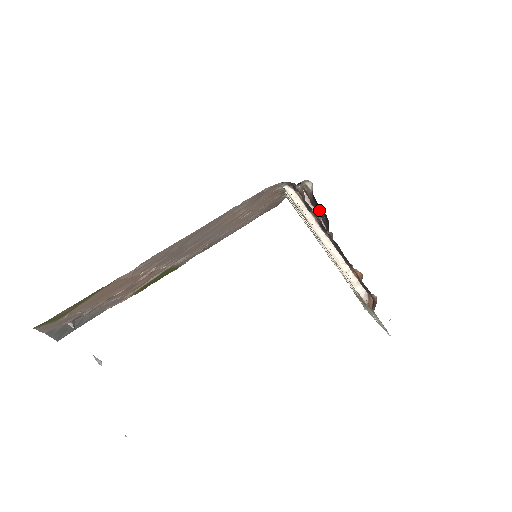
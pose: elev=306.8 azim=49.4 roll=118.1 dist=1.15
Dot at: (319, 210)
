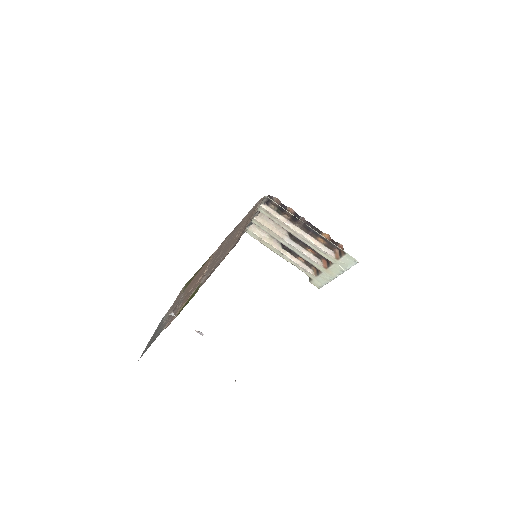
Dot at: occluded
